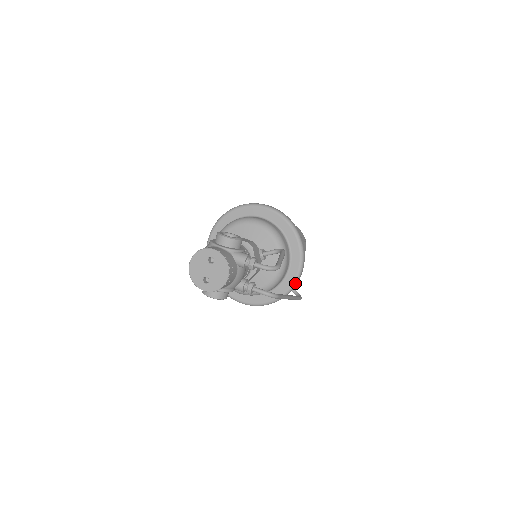
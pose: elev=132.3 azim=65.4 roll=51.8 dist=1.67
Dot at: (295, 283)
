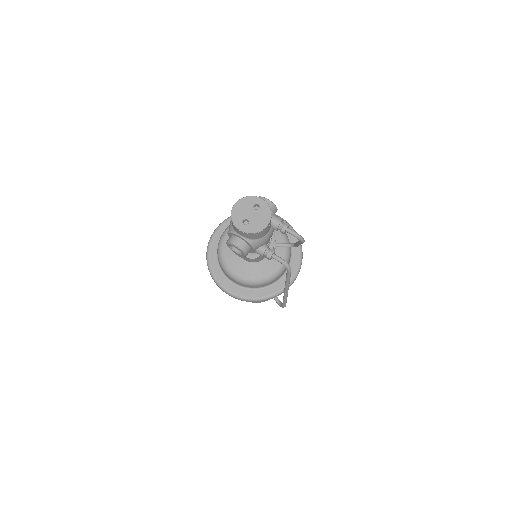
Dot at: occluded
